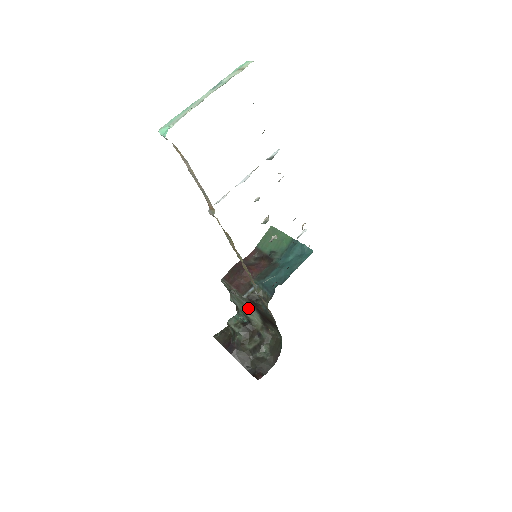
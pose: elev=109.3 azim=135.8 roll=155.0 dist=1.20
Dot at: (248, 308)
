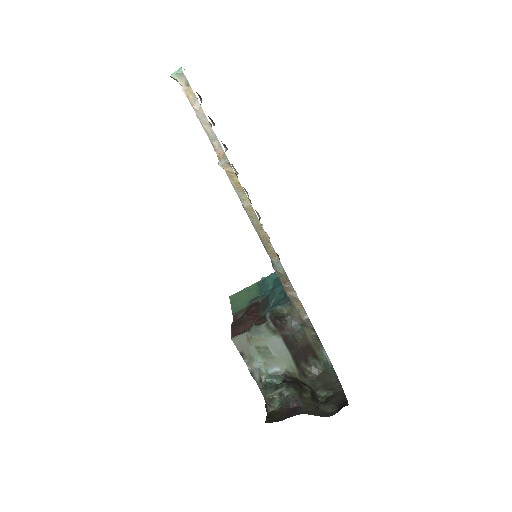
Dot at: (275, 353)
